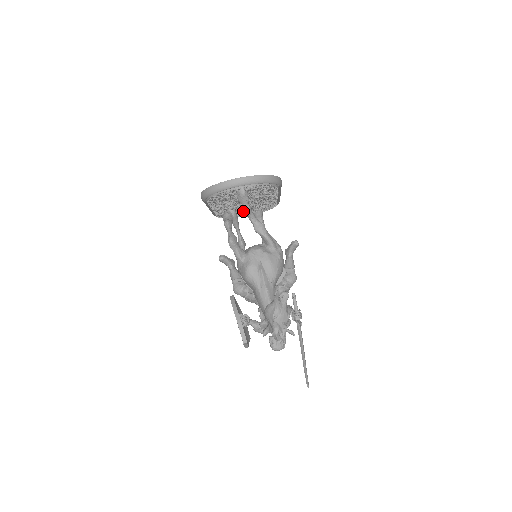
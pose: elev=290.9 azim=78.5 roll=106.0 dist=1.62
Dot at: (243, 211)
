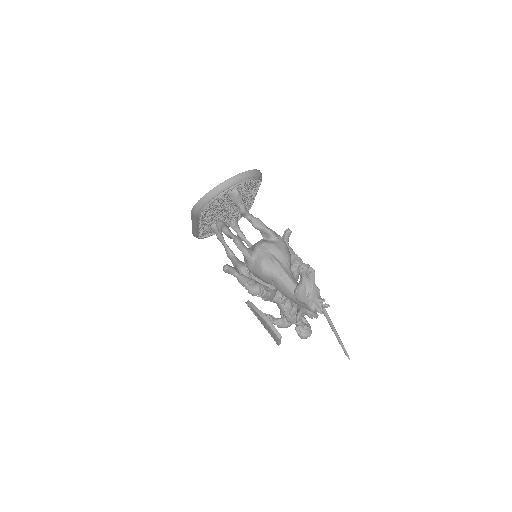
Dot at: (239, 211)
